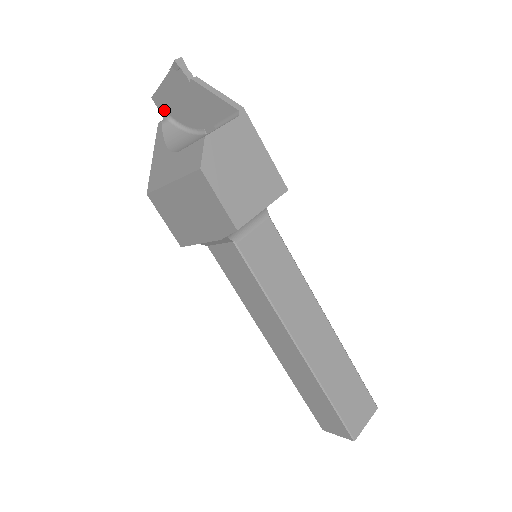
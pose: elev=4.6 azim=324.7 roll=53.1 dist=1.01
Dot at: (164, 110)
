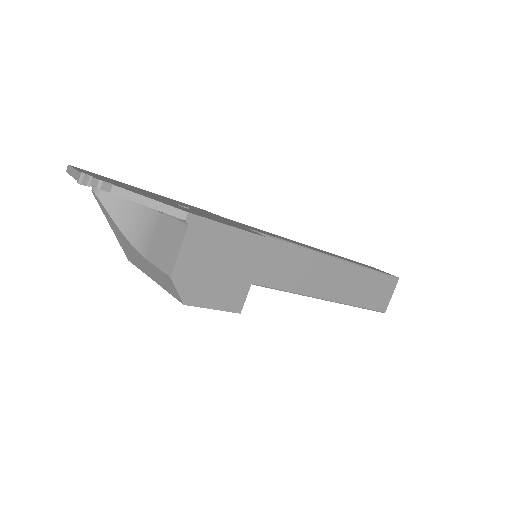
Dot at: occluded
